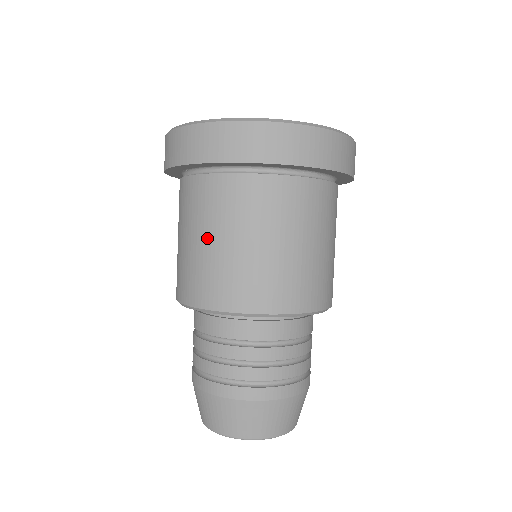
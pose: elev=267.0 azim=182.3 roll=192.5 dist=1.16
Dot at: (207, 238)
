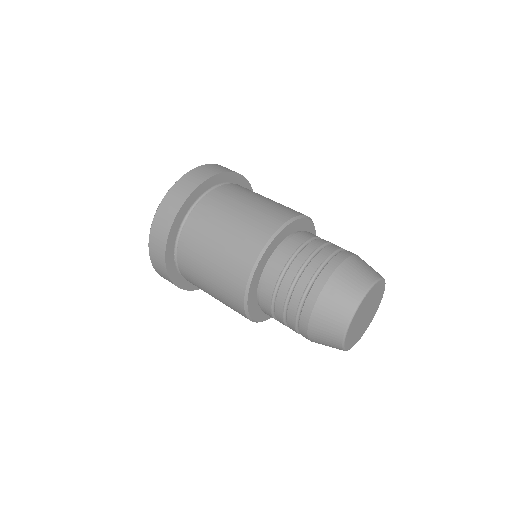
Dot at: (214, 245)
